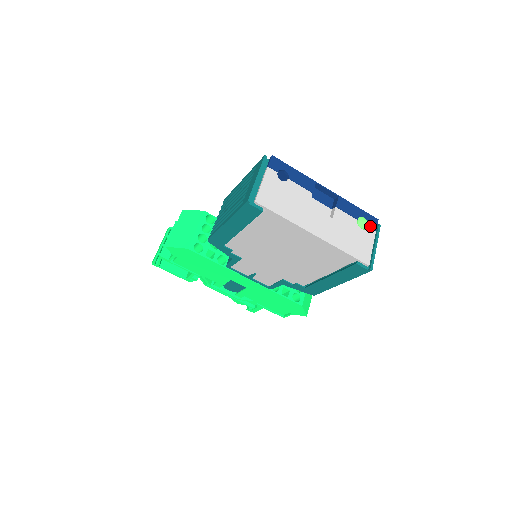
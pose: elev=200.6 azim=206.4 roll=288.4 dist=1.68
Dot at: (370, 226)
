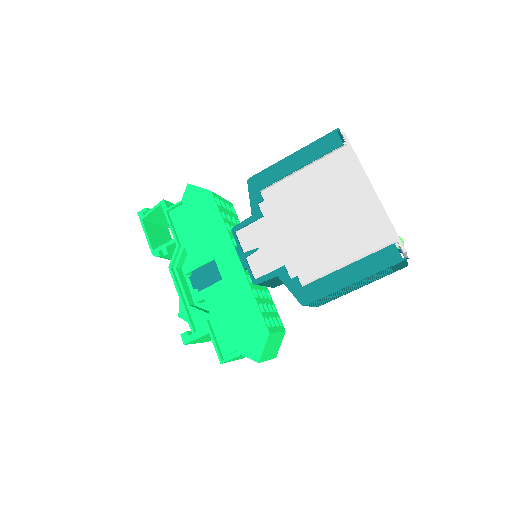
Dot at: occluded
